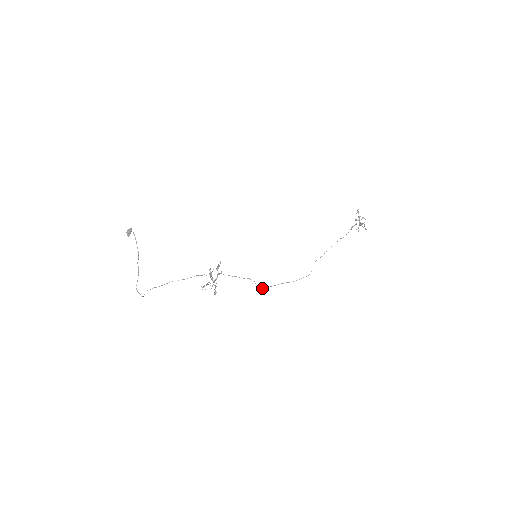
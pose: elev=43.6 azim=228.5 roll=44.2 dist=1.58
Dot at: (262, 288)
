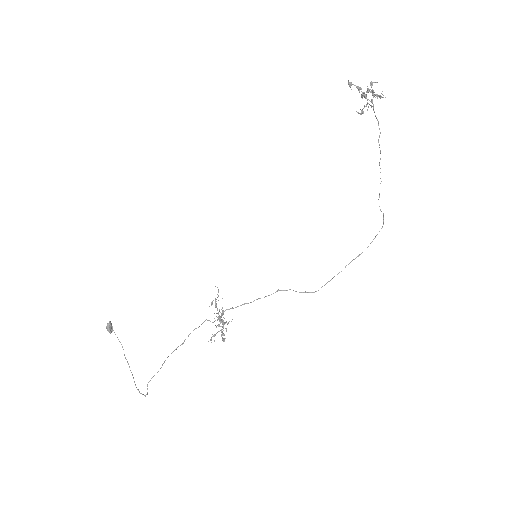
Dot at: (315, 291)
